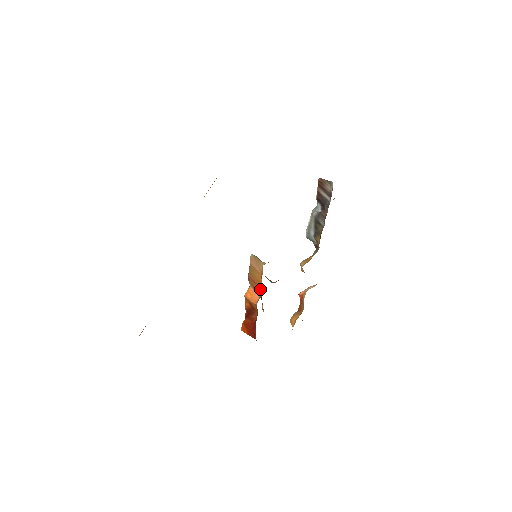
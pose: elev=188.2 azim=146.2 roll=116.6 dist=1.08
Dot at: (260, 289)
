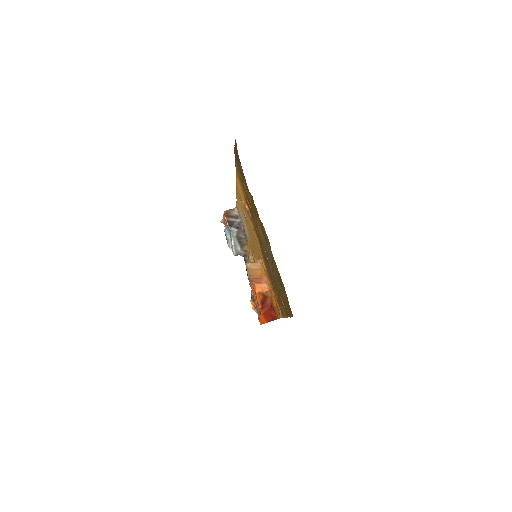
Dot at: (264, 279)
